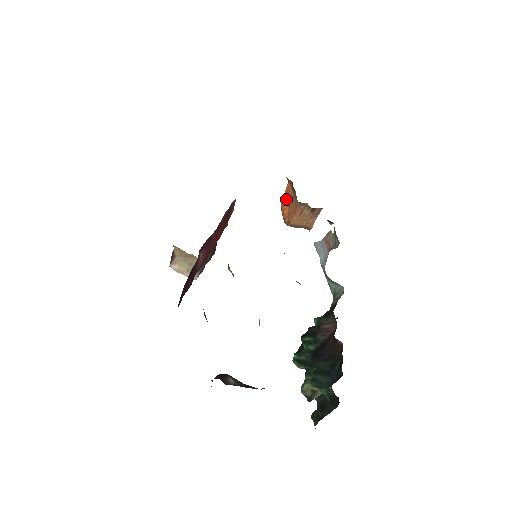
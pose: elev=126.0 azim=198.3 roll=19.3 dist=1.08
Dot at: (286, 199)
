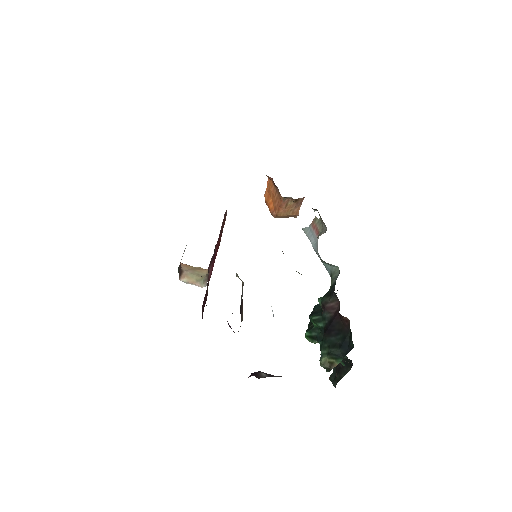
Dot at: (269, 194)
